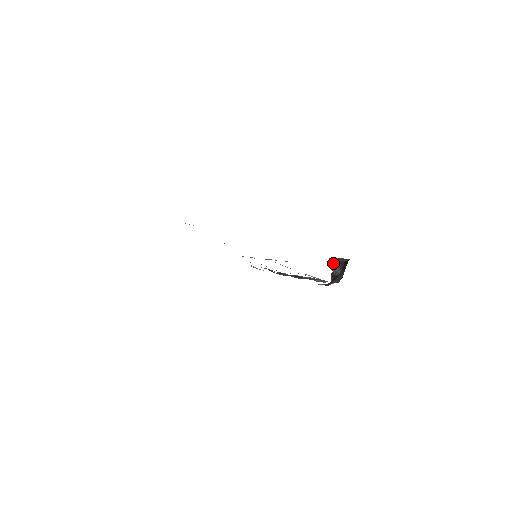
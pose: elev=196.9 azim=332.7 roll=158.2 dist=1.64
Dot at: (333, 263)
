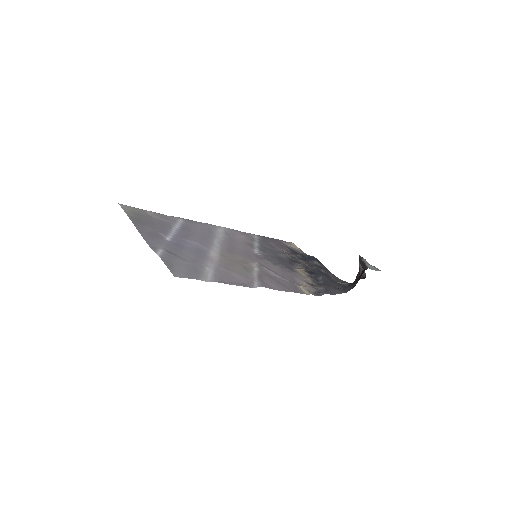
Dot at: (361, 263)
